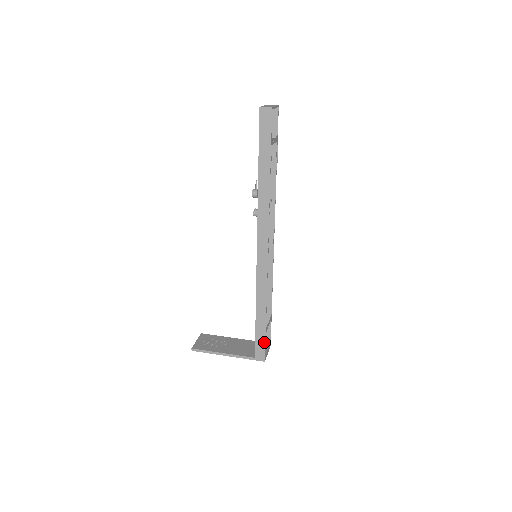
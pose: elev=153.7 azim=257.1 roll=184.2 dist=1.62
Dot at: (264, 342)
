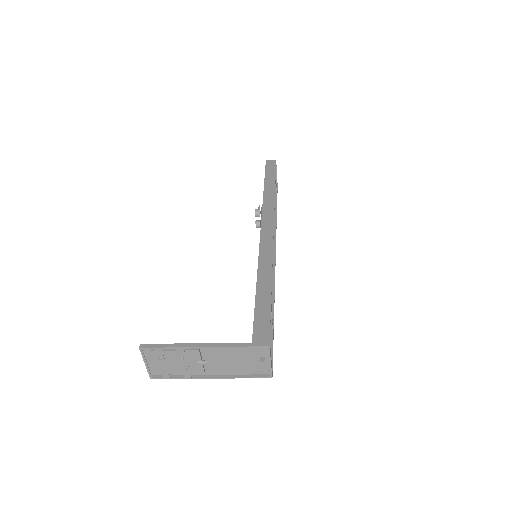
Dot at: (268, 318)
